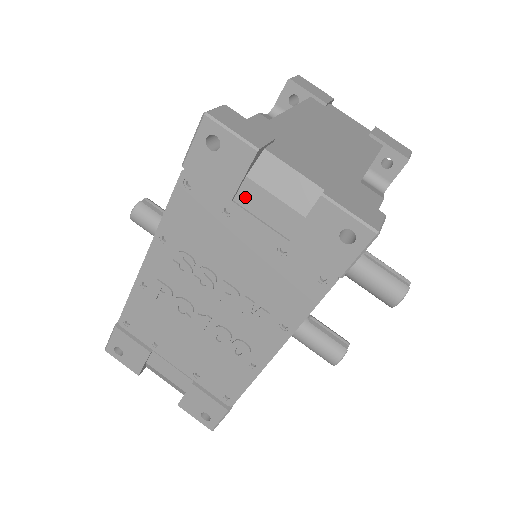
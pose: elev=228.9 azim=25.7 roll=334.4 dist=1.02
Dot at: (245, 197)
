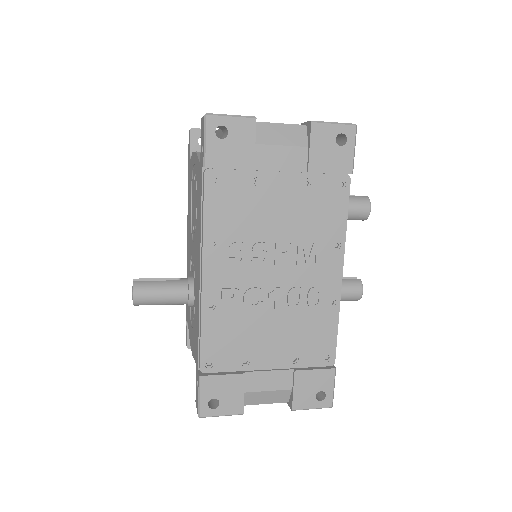
Dot at: (261, 161)
